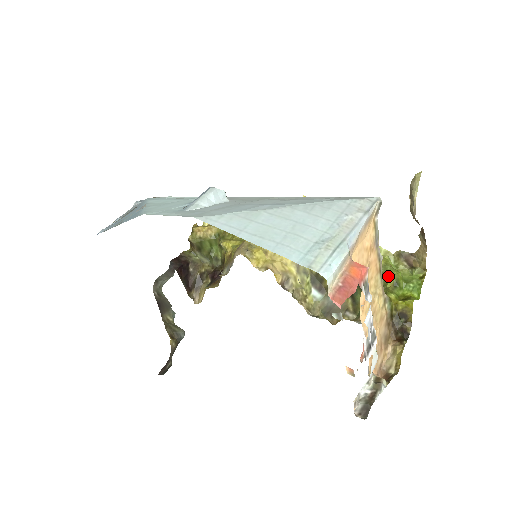
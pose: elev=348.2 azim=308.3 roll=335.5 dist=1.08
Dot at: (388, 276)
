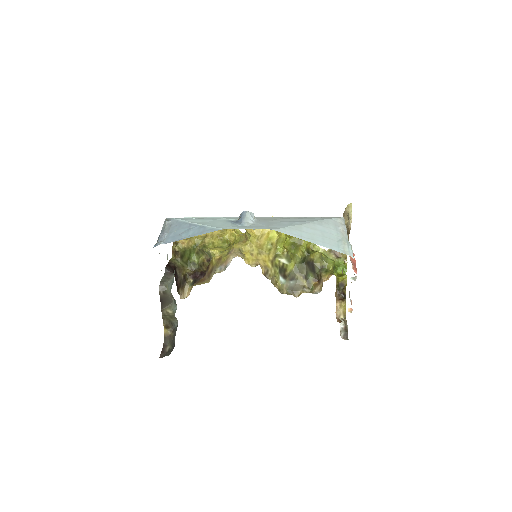
Dot at: (330, 263)
